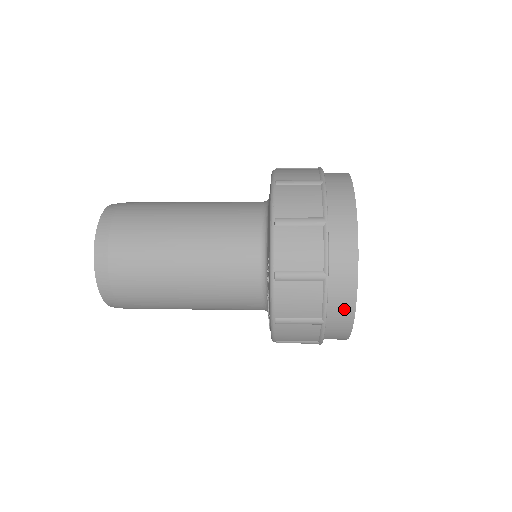
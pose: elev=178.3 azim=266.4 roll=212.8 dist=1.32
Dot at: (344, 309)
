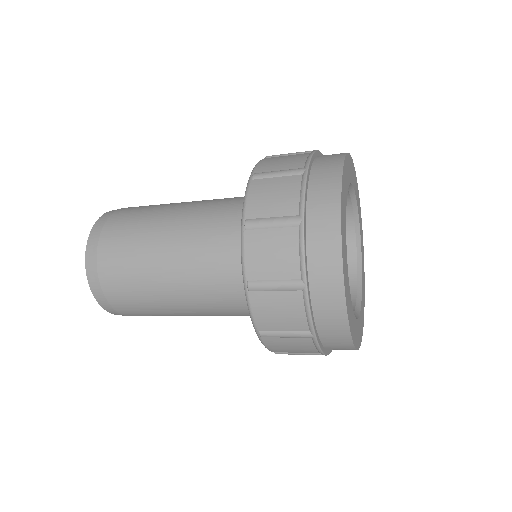
Dot at: (328, 267)
